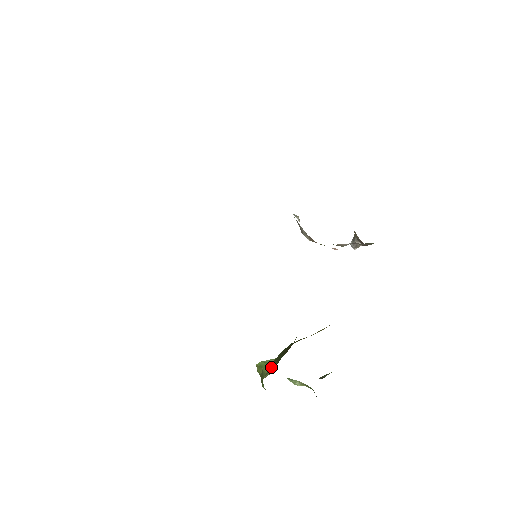
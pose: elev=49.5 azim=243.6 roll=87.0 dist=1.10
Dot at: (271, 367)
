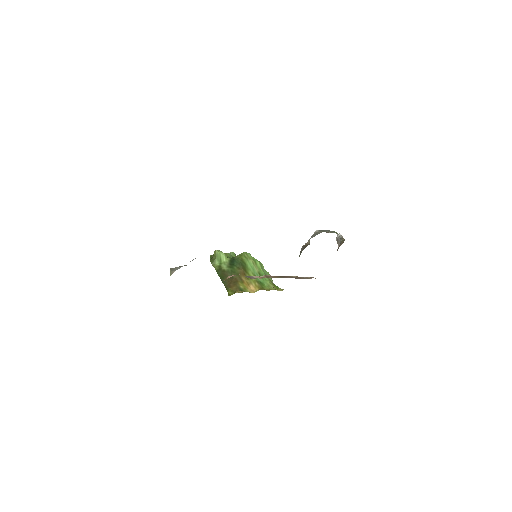
Dot at: (218, 268)
